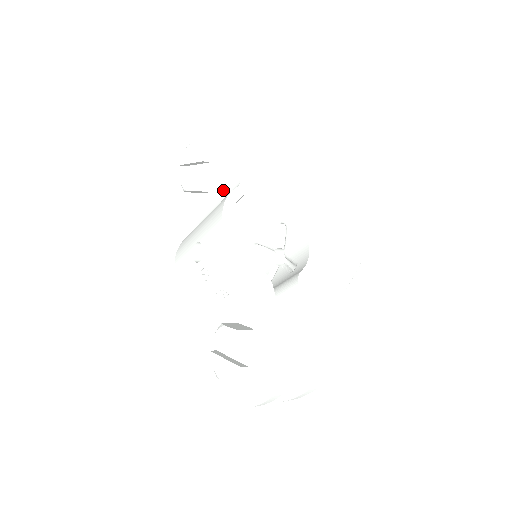
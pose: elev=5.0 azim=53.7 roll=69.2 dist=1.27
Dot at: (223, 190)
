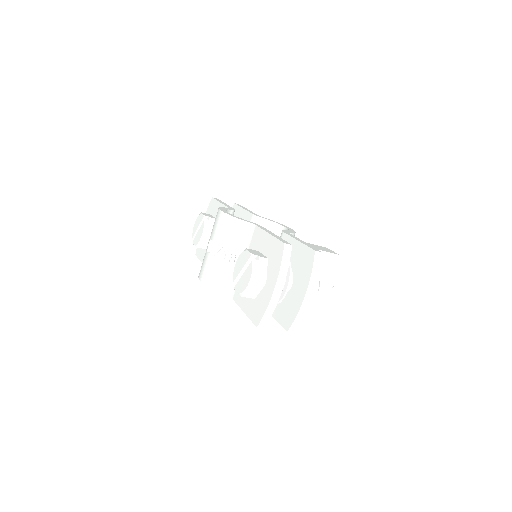
Dot at: occluded
